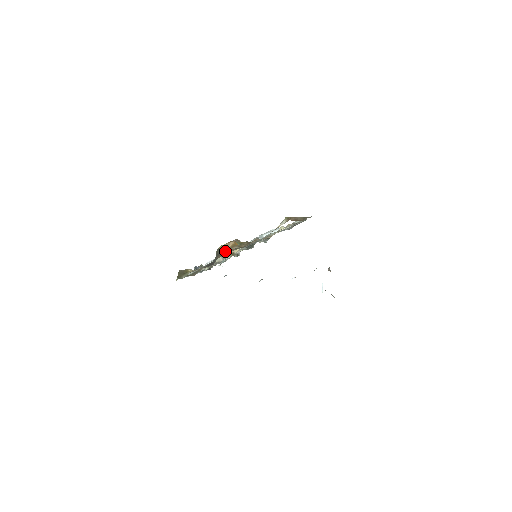
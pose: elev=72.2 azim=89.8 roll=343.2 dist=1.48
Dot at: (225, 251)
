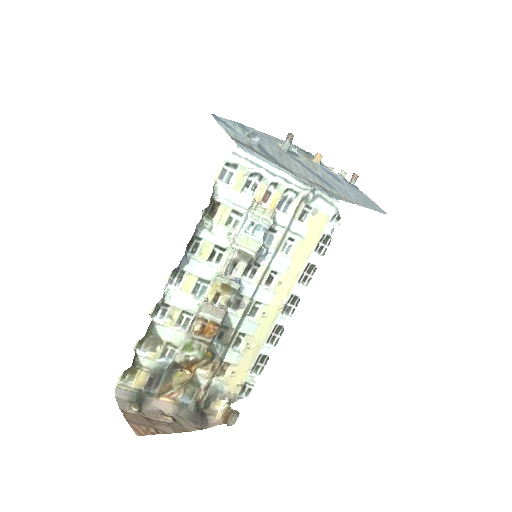
Dot at: (174, 384)
